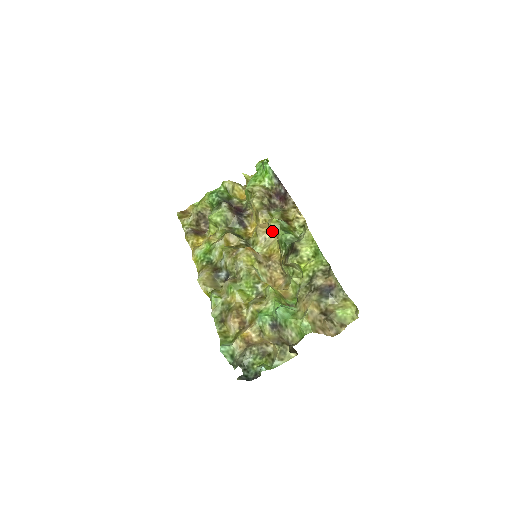
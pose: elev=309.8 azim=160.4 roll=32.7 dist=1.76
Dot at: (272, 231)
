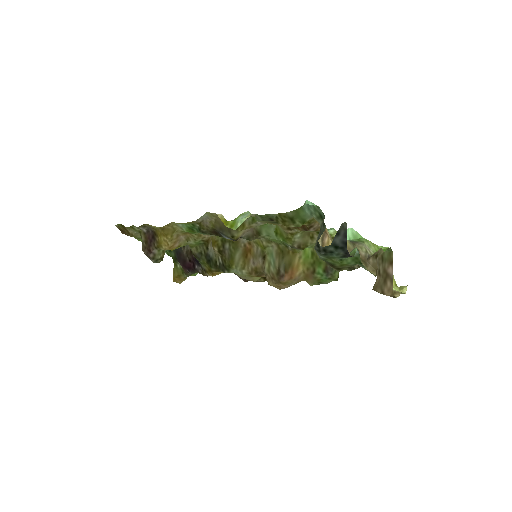
Dot at: occluded
